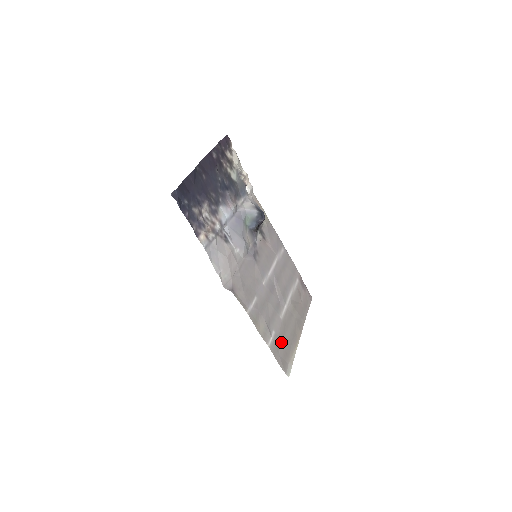
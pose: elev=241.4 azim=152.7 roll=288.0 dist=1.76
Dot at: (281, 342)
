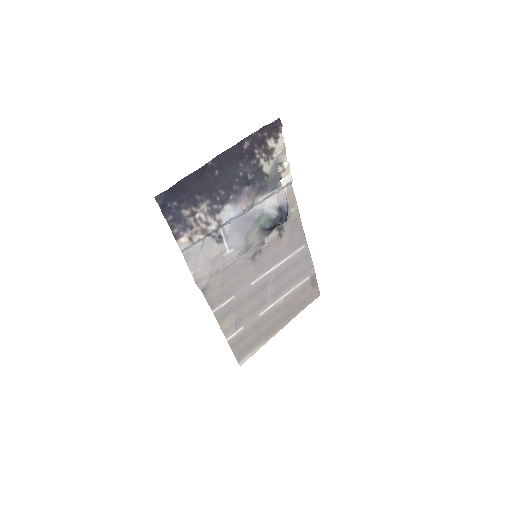
Dot at: (248, 336)
